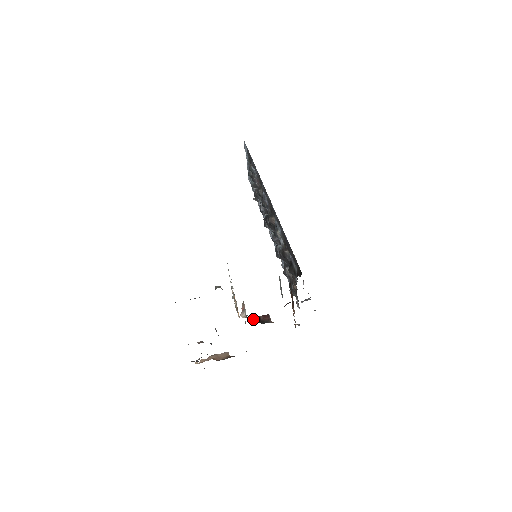
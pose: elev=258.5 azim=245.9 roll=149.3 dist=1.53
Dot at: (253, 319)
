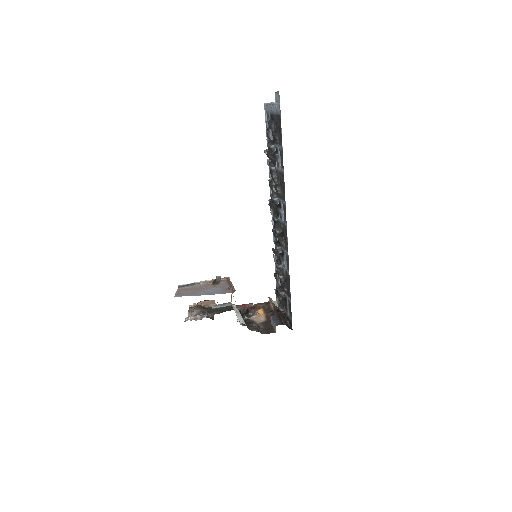
Dot at: (243, 313)
